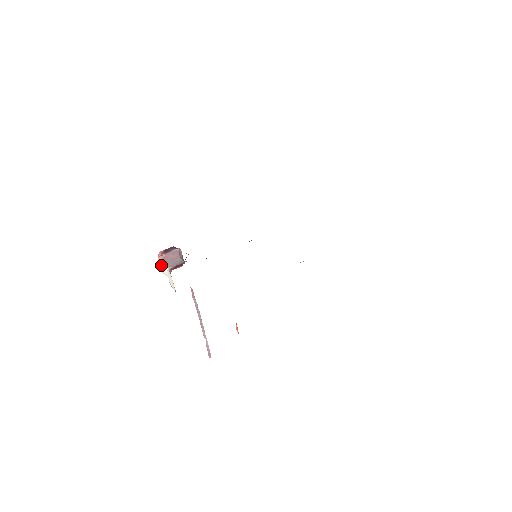
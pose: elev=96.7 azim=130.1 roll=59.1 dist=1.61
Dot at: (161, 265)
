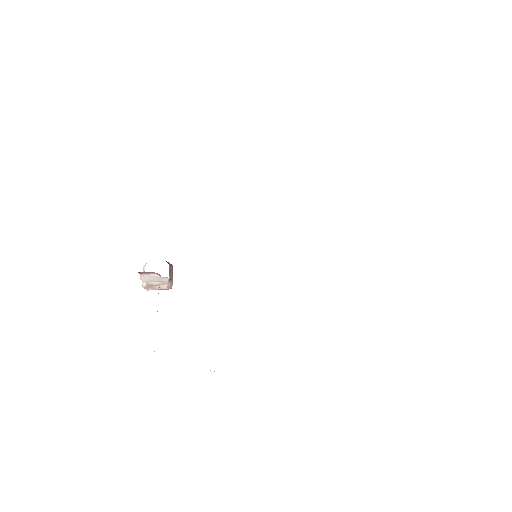
Dot at: (143, 271)
